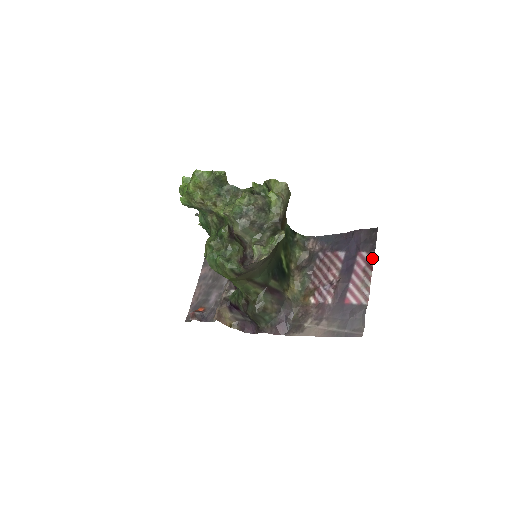
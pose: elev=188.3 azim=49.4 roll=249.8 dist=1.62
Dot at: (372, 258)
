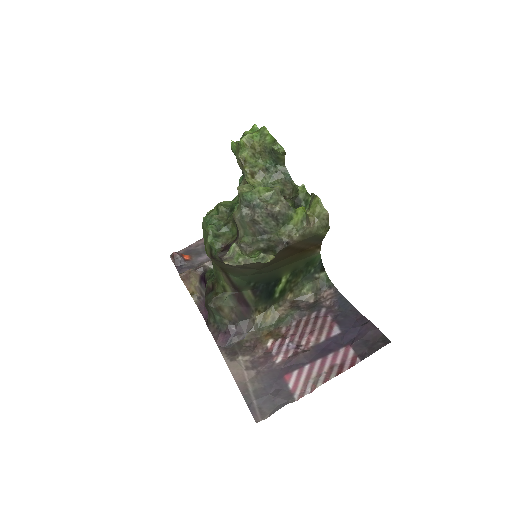
Dot at: (351, 364)
